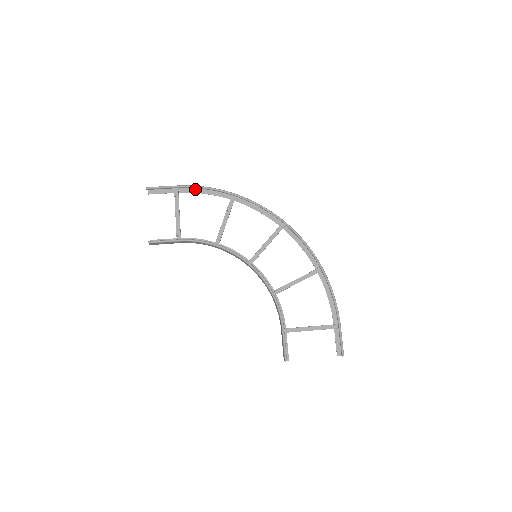
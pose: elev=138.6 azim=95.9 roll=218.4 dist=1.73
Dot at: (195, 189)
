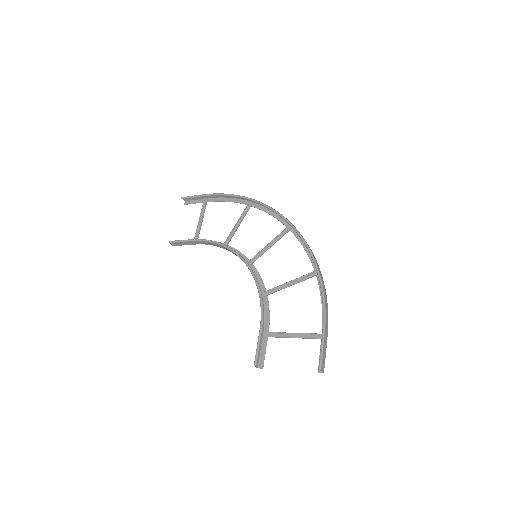
Dot at: (221, 198)
